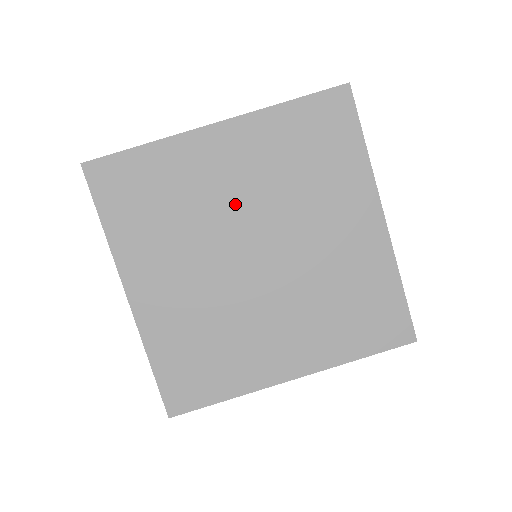
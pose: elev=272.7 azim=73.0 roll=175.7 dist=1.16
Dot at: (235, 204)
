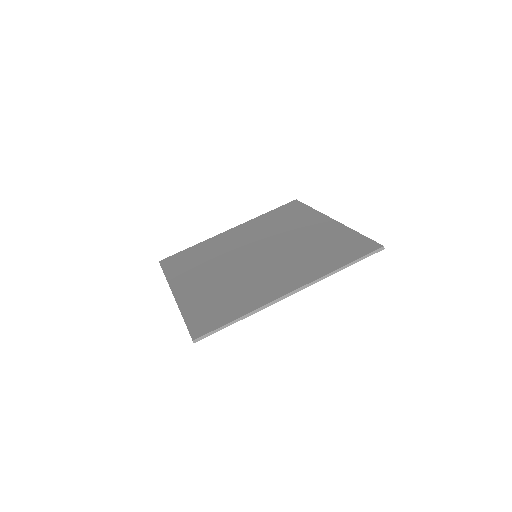
Dot at: (241, 245)
